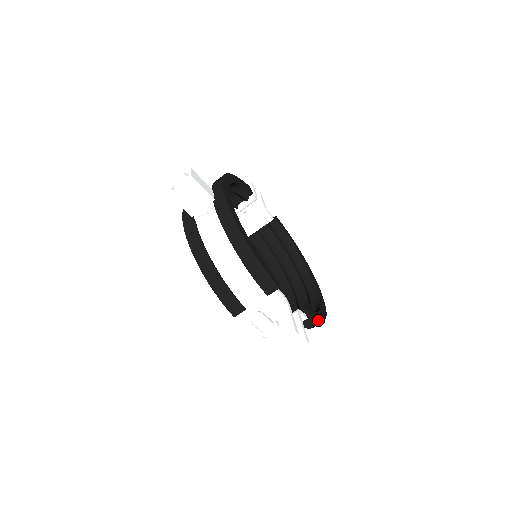
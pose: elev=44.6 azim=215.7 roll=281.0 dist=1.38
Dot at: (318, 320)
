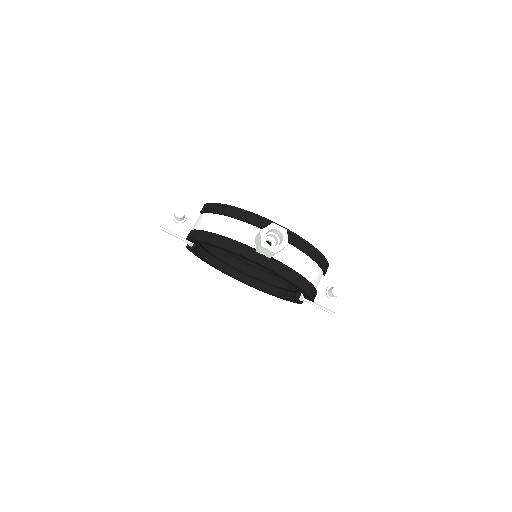
Dot at: occluded
